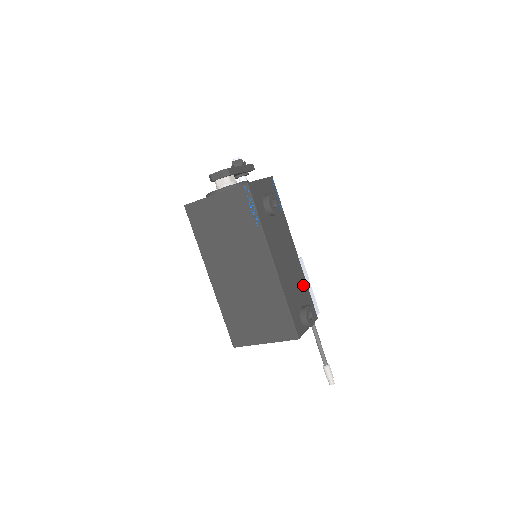
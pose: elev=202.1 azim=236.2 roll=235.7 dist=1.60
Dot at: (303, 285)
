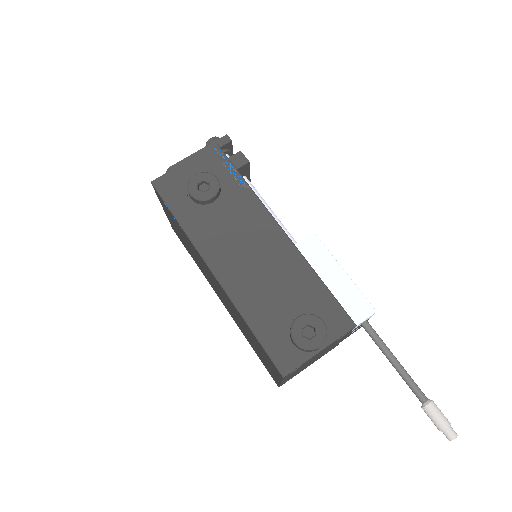
Dot at: (304, 281)
